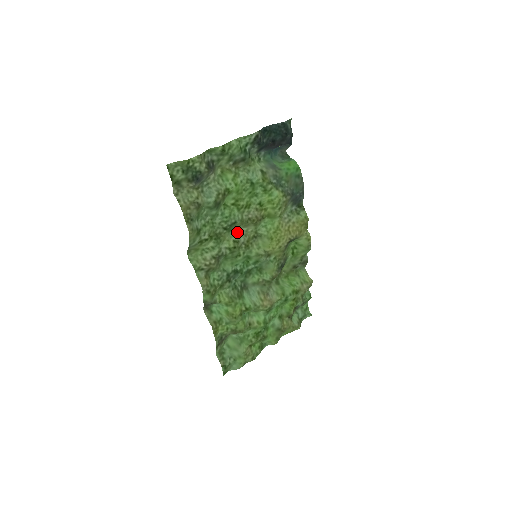
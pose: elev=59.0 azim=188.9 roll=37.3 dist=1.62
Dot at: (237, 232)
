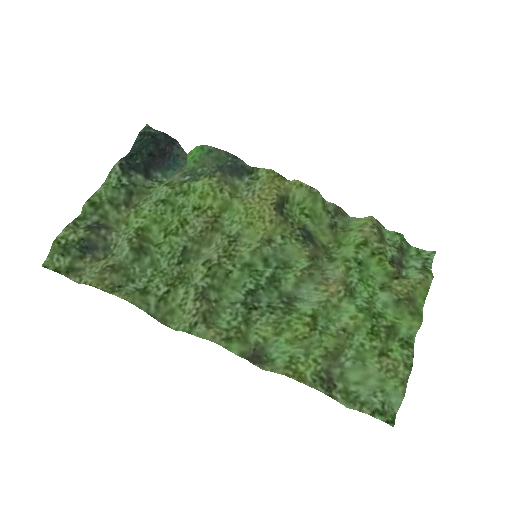
Dot at: (205, 256)
